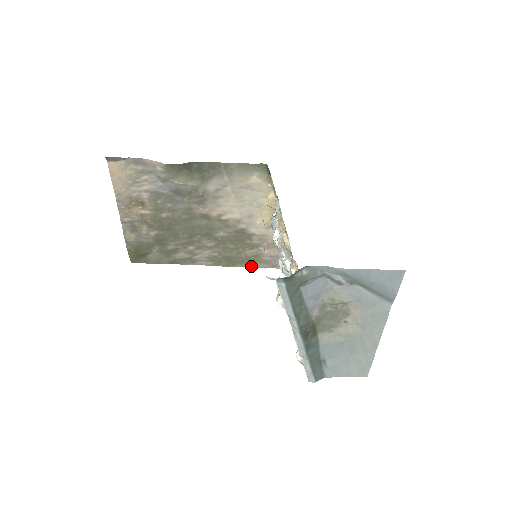
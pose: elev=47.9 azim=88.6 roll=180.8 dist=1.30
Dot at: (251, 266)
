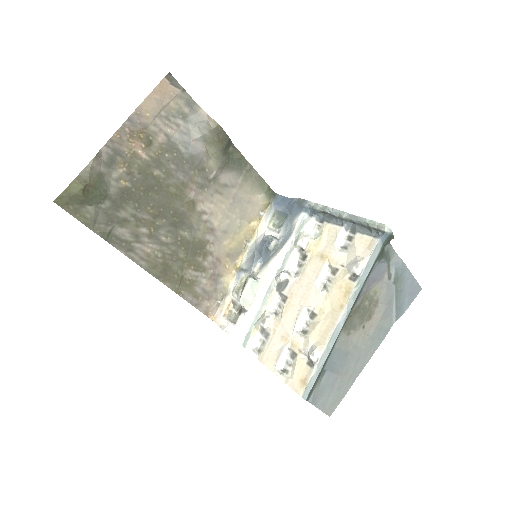
Dot at: (177, 292)
